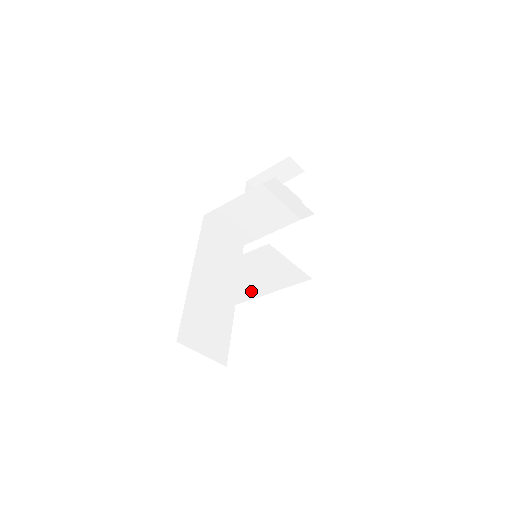
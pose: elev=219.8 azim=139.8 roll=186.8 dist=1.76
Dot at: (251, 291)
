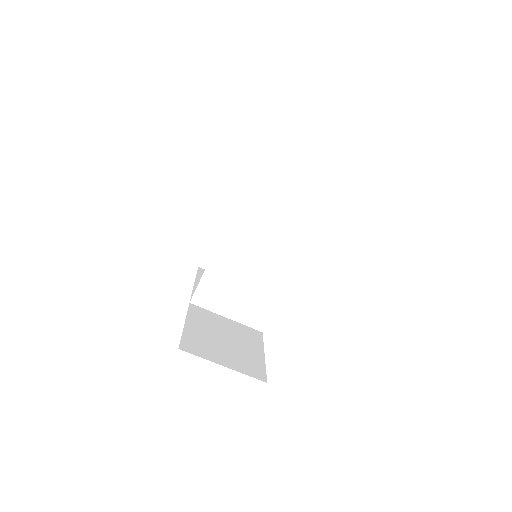
Dot at: (266, 293)
